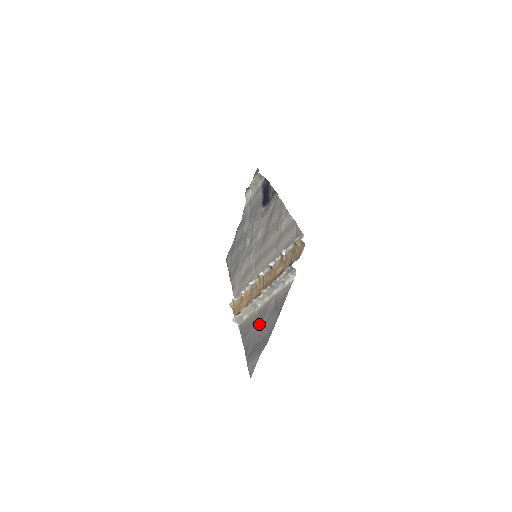
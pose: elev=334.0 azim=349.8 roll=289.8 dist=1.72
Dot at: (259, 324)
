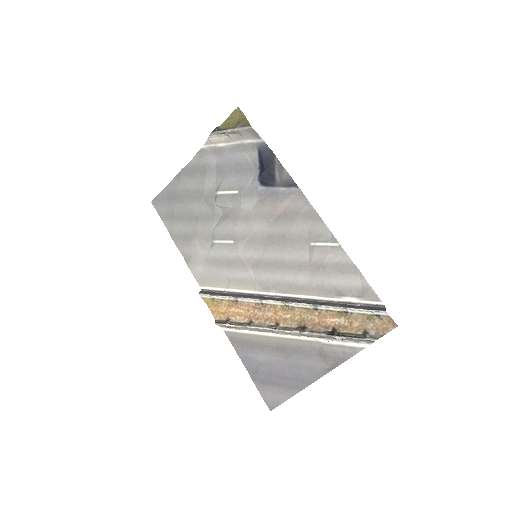
Dot at: (282, 357)
